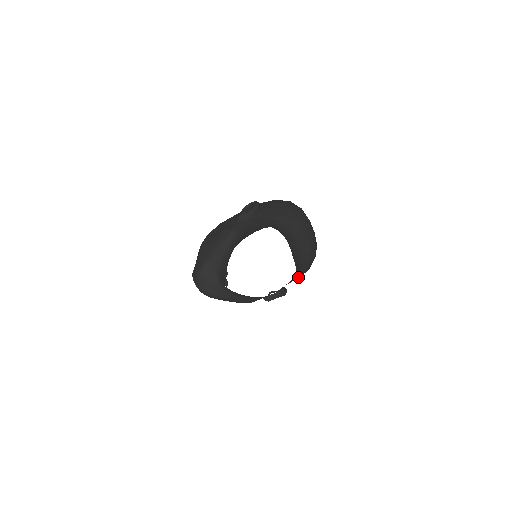
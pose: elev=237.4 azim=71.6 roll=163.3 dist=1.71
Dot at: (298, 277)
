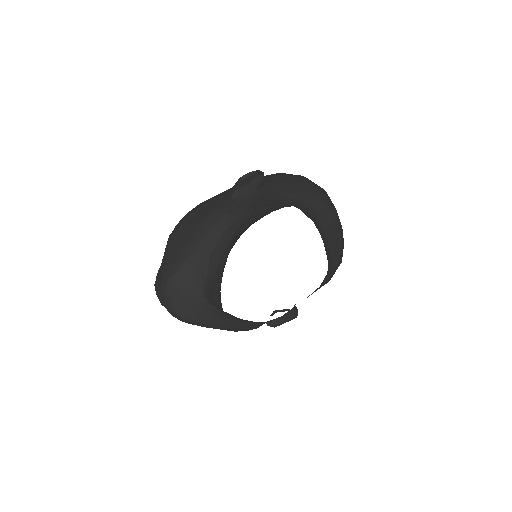
Dot at: occluded
